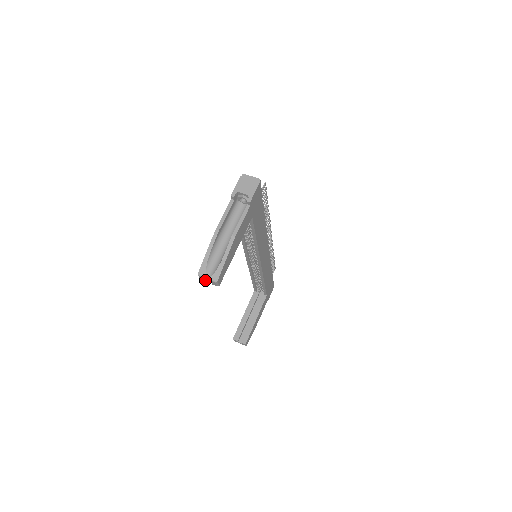
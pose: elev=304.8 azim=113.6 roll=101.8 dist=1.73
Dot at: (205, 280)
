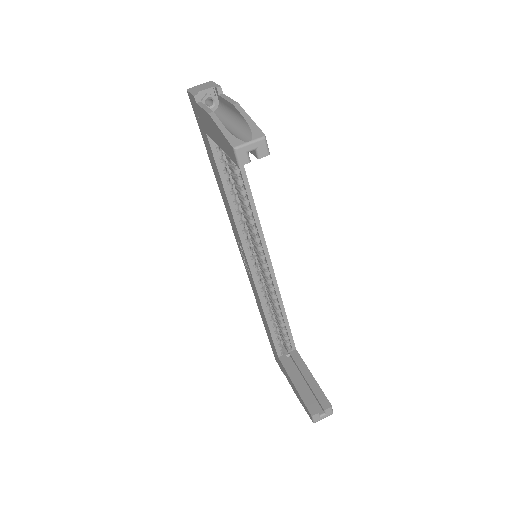
Dot at: (247, 156)
